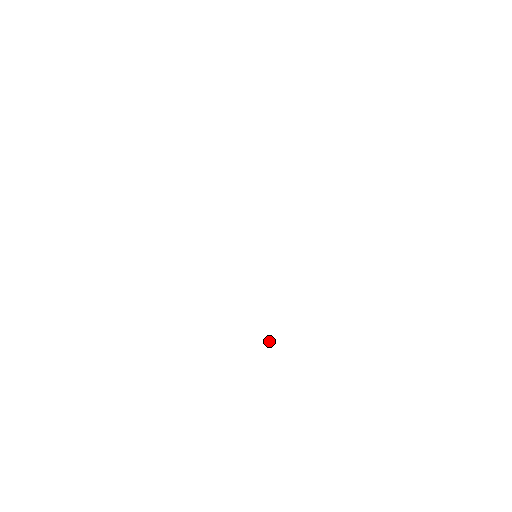
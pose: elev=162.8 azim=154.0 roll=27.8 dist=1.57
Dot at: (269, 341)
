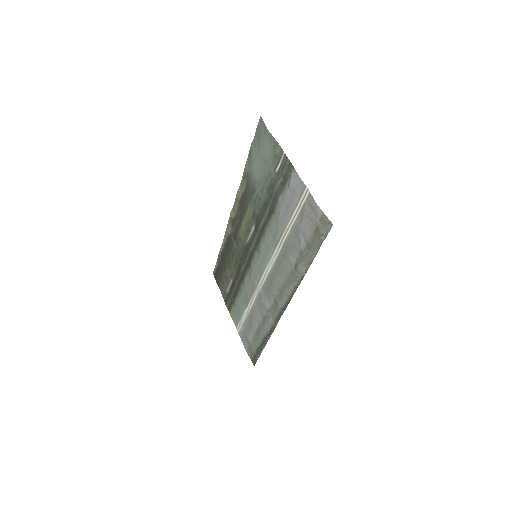
Dot at: (323, 240)
